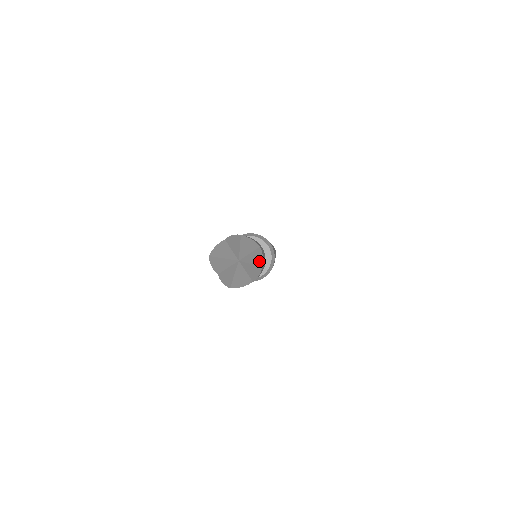
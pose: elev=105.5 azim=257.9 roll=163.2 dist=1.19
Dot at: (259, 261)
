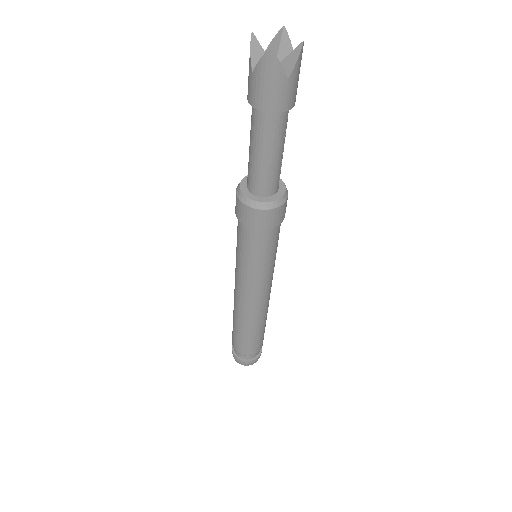
Dot at: (299, 48)
